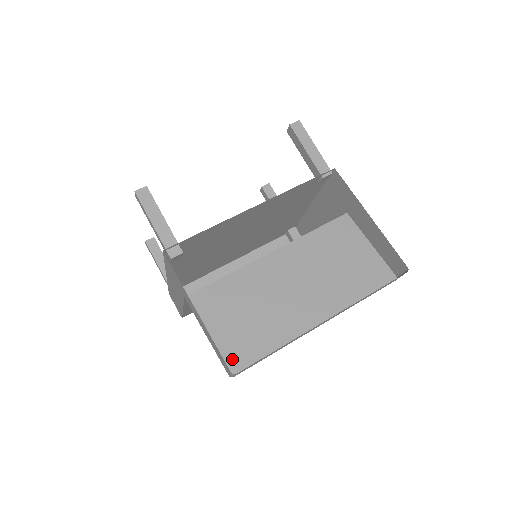
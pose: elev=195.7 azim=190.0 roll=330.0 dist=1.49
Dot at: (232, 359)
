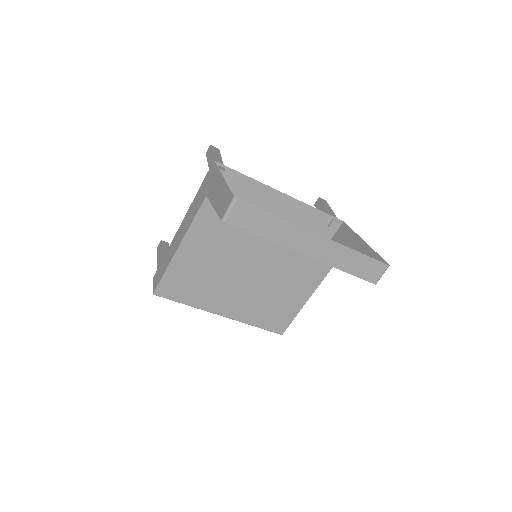
Dot at: occluded
